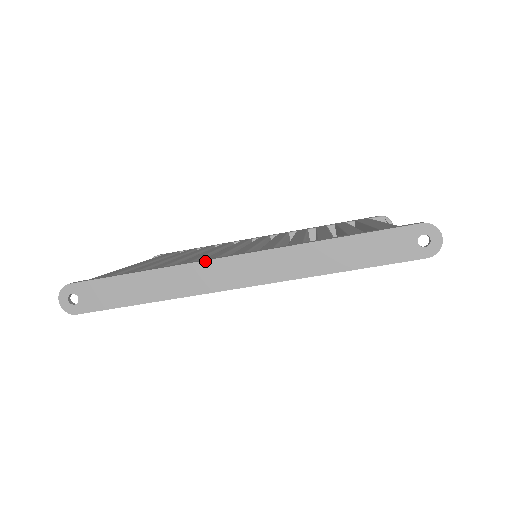
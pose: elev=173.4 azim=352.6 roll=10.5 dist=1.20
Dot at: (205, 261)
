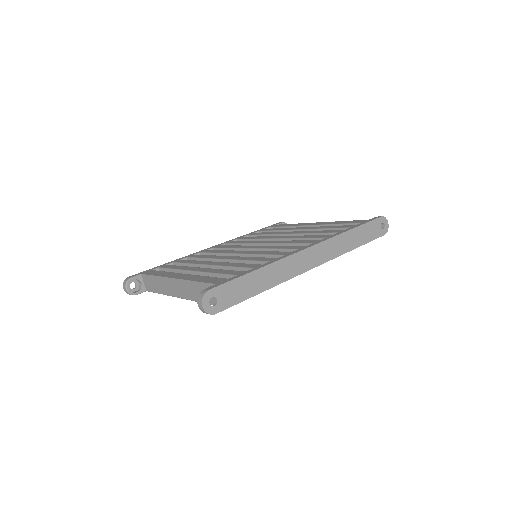
Dot at: (294, 254)
